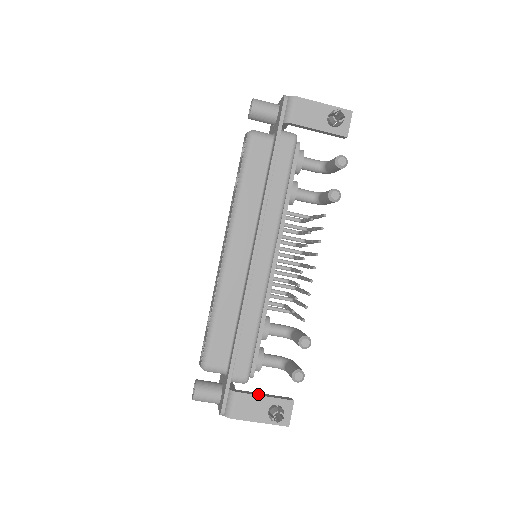
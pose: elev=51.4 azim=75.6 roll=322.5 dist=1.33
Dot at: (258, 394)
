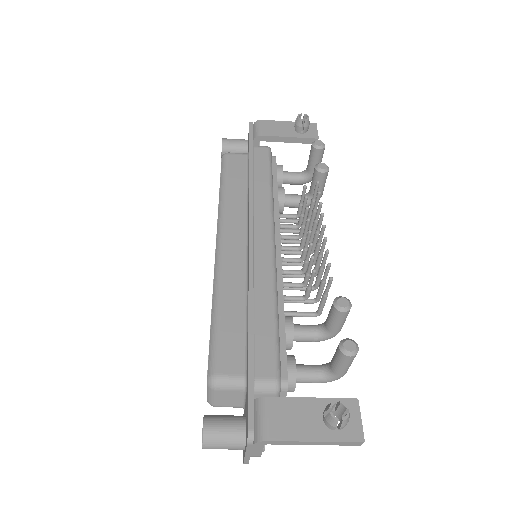
Dot at: (300, 398)
